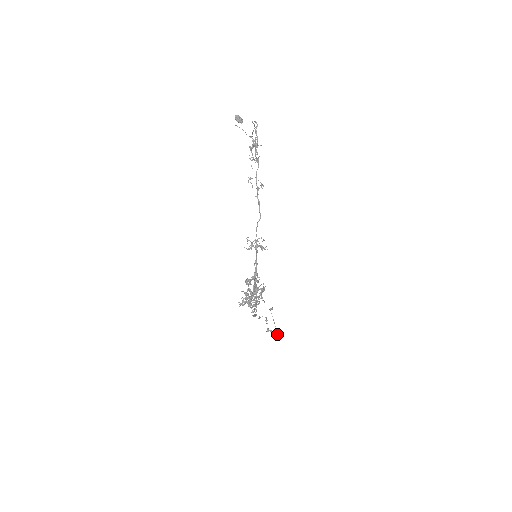
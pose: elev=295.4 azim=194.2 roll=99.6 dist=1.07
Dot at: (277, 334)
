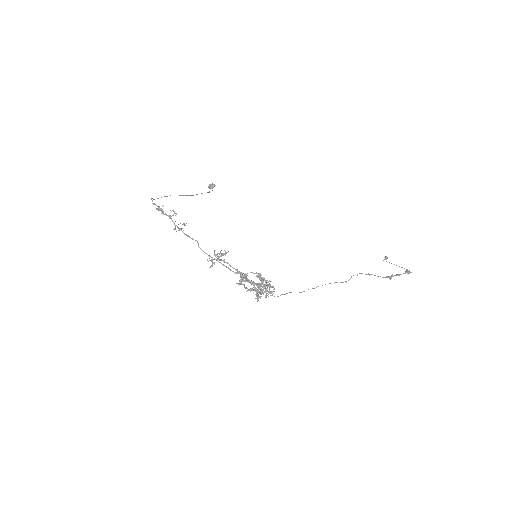
Dot at: (406, 272)
